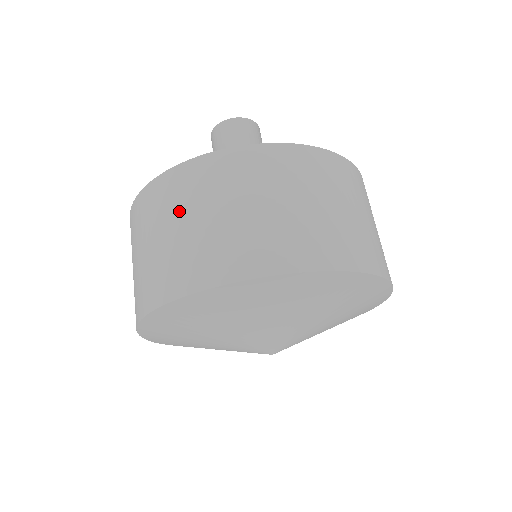
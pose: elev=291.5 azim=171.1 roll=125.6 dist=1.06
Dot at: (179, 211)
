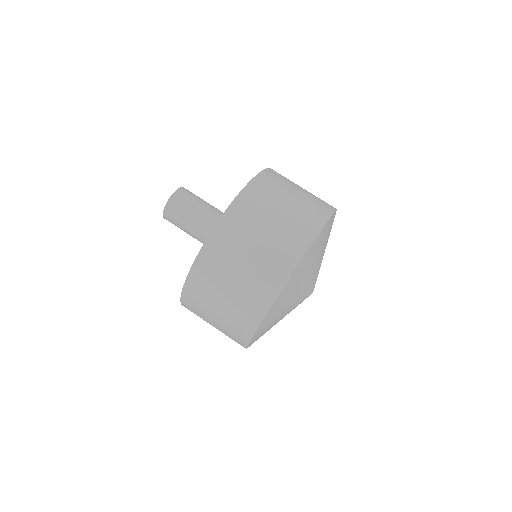
Dot at: (258, 222)
